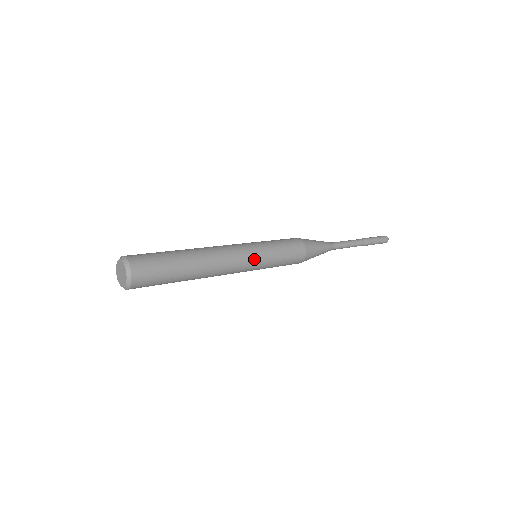
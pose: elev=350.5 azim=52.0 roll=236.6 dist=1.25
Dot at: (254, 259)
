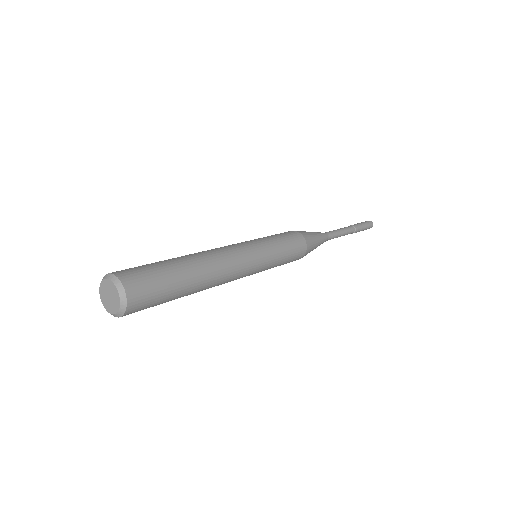
Dot at: (258, 256)
